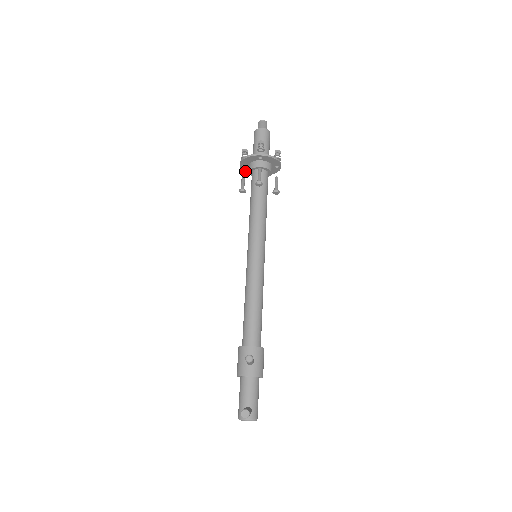
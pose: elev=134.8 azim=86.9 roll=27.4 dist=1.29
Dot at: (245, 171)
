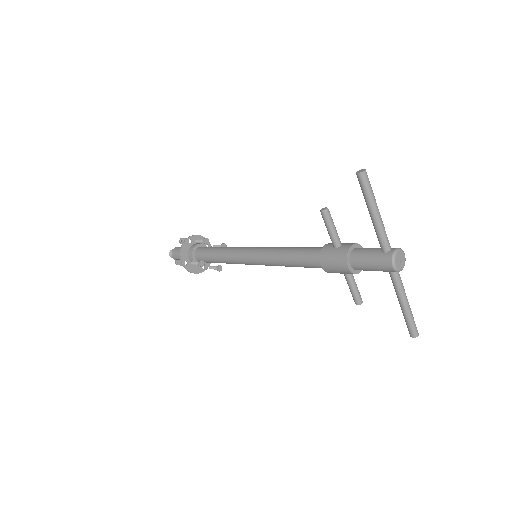
Dot at: (191, 272)
